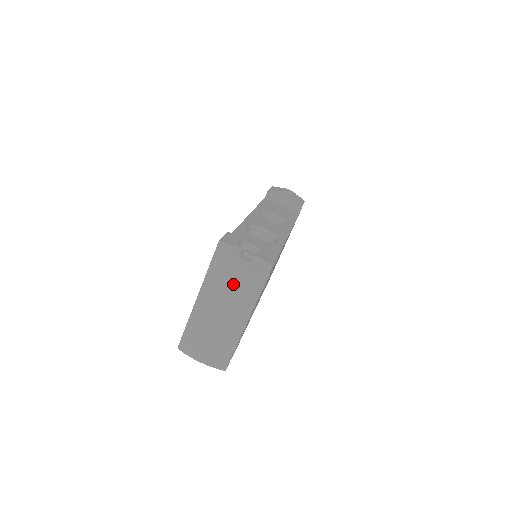
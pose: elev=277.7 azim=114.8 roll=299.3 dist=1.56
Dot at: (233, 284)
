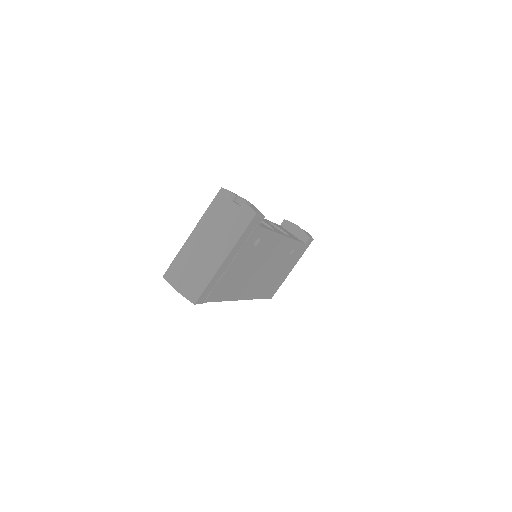
Dot at: (222, 223)
